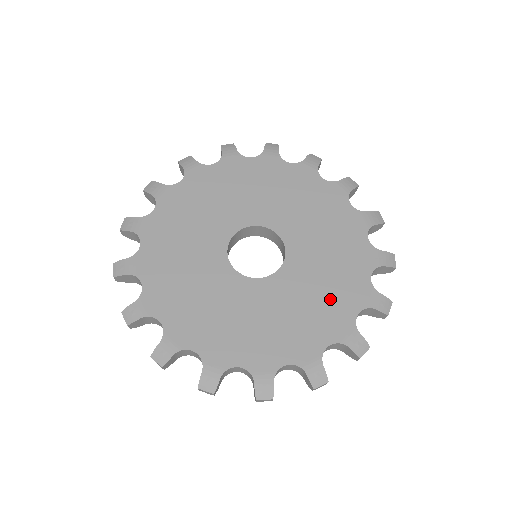
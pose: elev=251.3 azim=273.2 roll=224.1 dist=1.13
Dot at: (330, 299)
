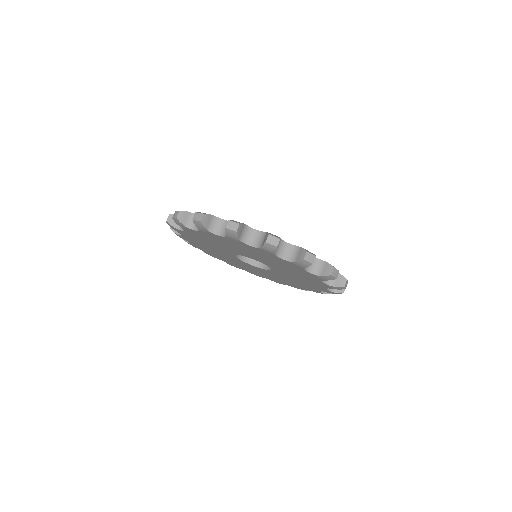
Dot at: occluded
